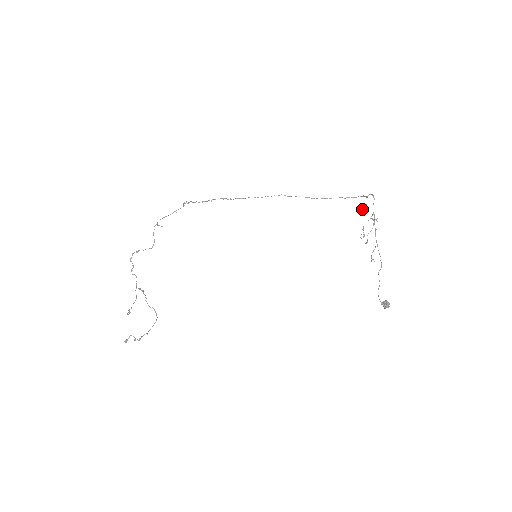
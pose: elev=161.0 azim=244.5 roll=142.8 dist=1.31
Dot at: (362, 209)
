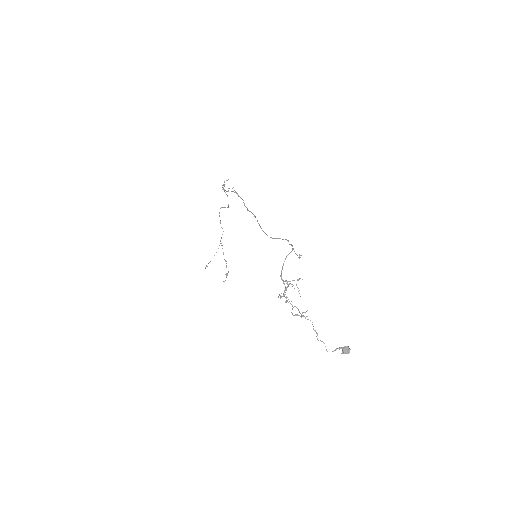
Dot at: (300, 255)
